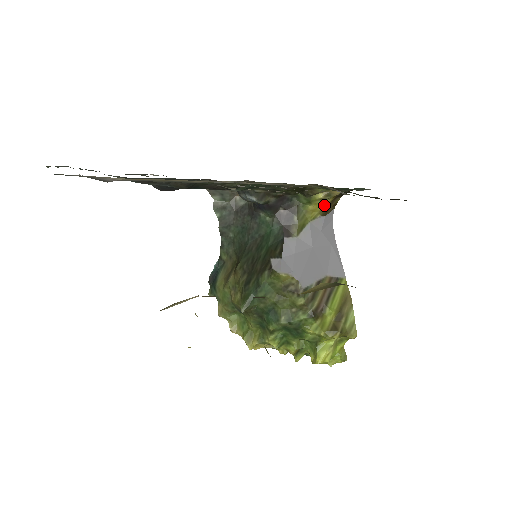
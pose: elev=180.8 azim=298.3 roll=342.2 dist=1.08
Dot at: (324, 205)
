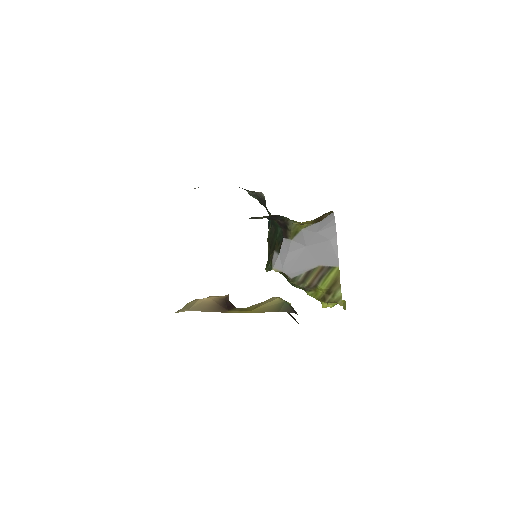
Dot at: (311, 221)
